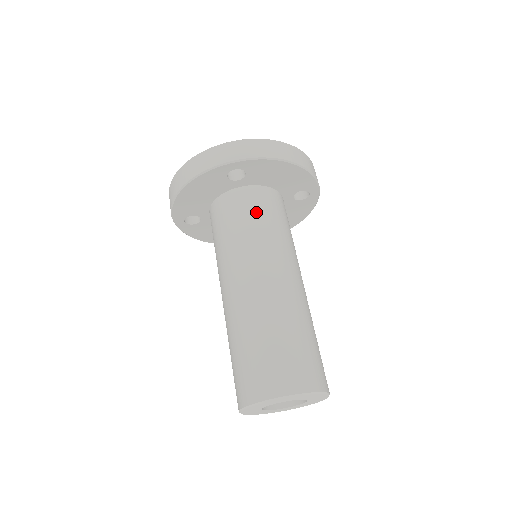
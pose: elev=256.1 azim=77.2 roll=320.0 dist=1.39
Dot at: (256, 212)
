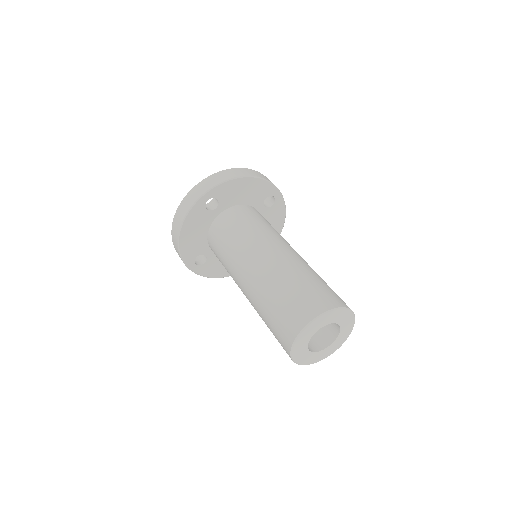
Dot at: (238, 222)
